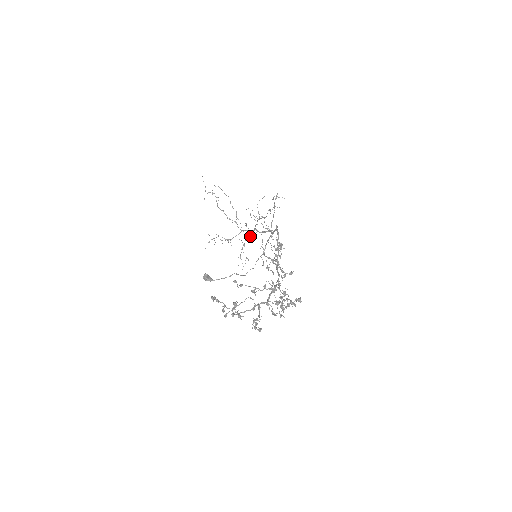
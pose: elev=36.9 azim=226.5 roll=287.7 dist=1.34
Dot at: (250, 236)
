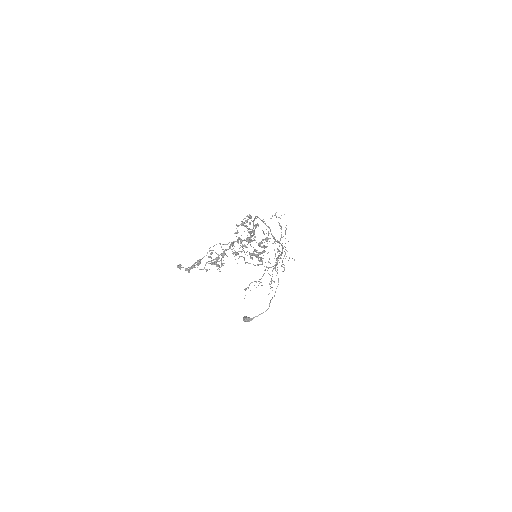
Dot at: (270, 263)
